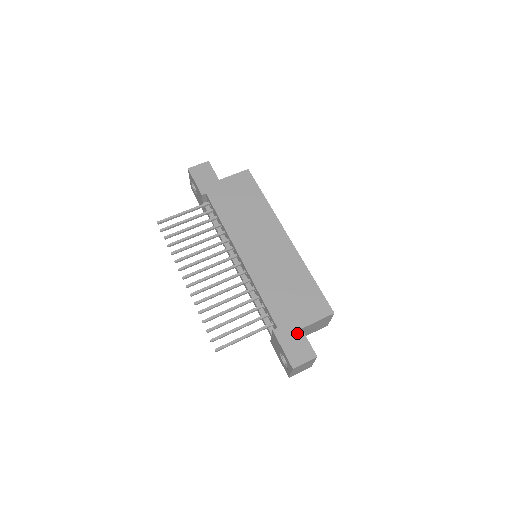
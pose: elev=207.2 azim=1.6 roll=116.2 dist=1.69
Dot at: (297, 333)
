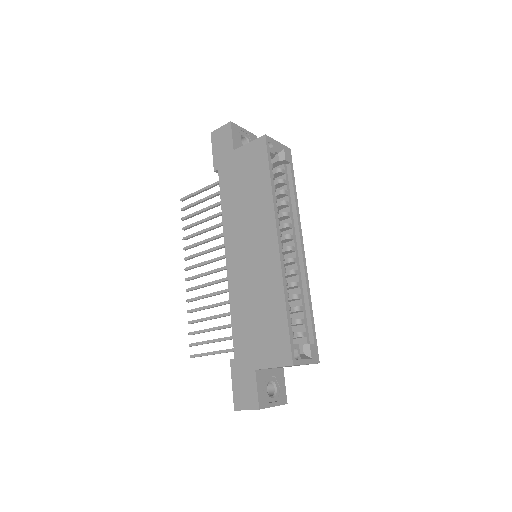
Dot at: (249, 373)
